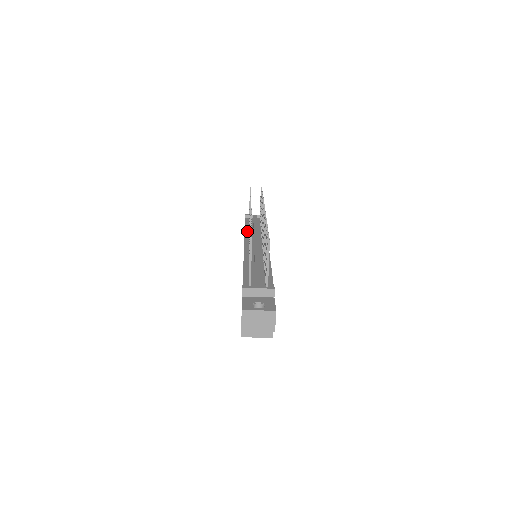
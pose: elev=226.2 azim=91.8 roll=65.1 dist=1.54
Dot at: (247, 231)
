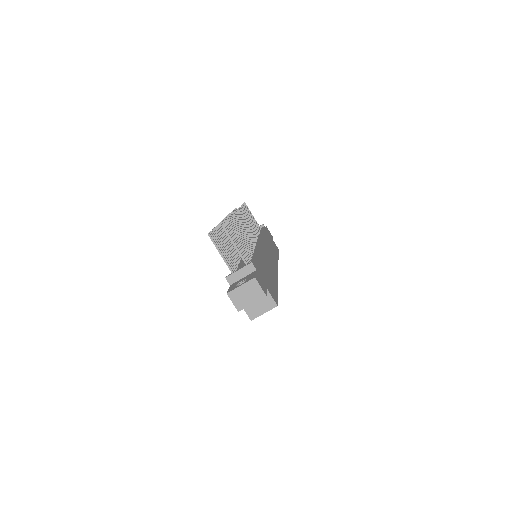
Dot at: occluded
